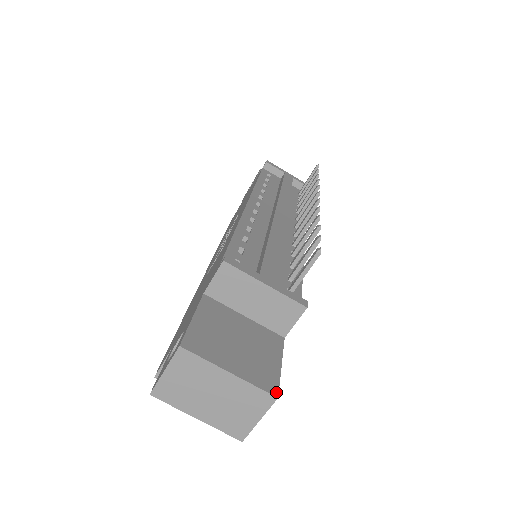
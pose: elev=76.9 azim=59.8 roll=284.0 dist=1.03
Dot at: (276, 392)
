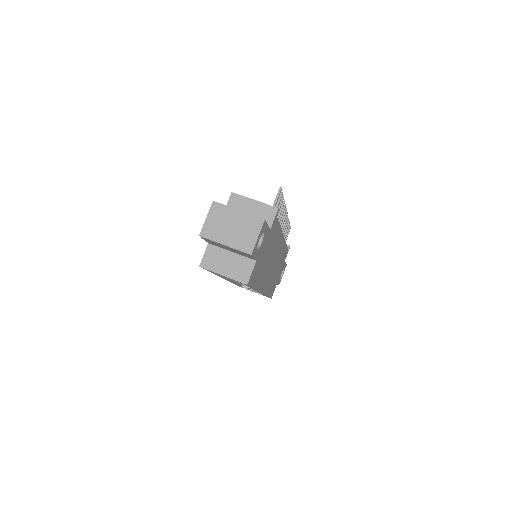
Dot at: (264, 219)
